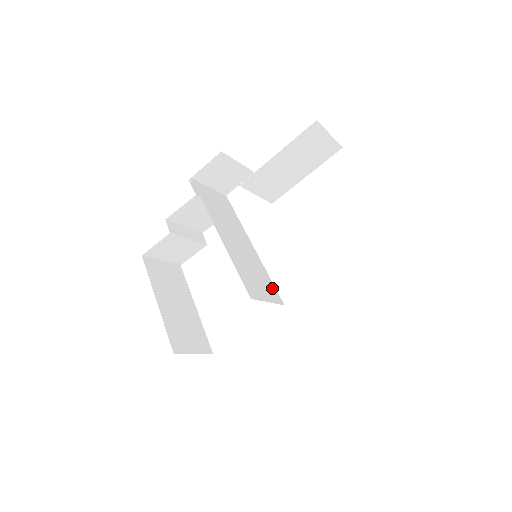
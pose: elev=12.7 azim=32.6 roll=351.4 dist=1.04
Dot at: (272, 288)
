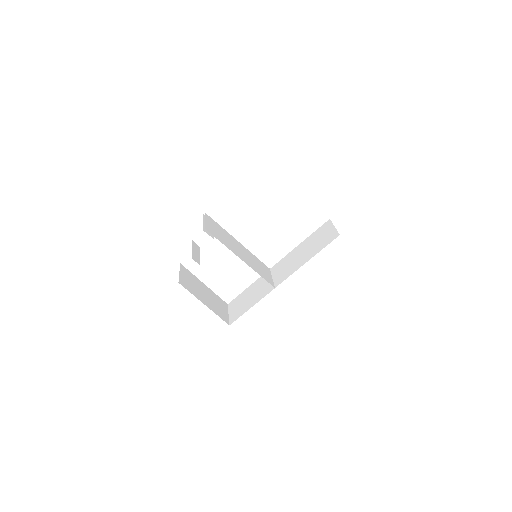
Dot at: (262, 264)
